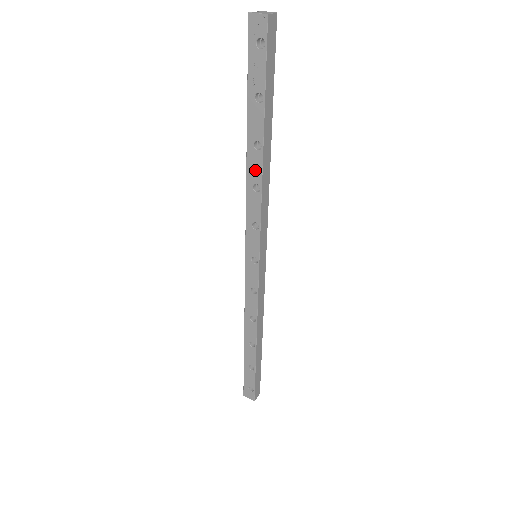
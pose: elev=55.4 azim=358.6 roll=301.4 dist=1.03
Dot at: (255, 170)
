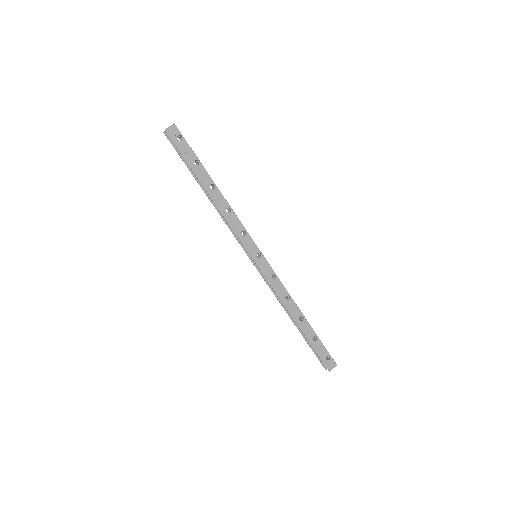
Dot at: (221, 201)
